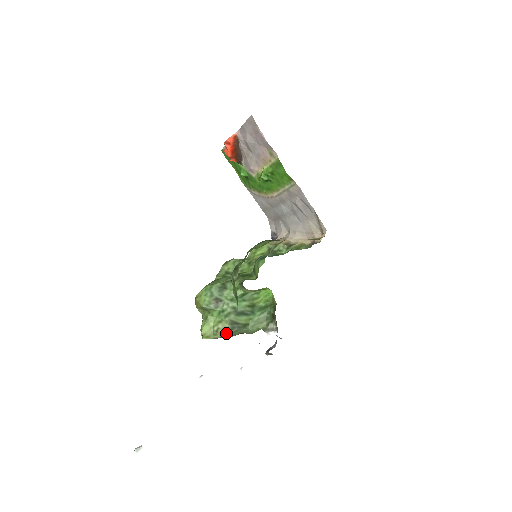
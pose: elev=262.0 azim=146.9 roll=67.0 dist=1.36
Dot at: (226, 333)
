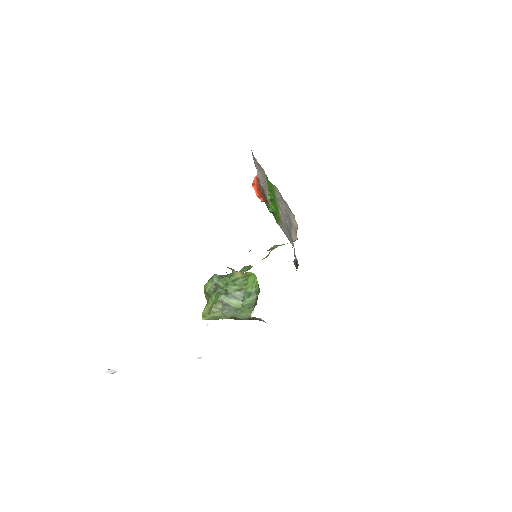
Dot at: (218, 313)
